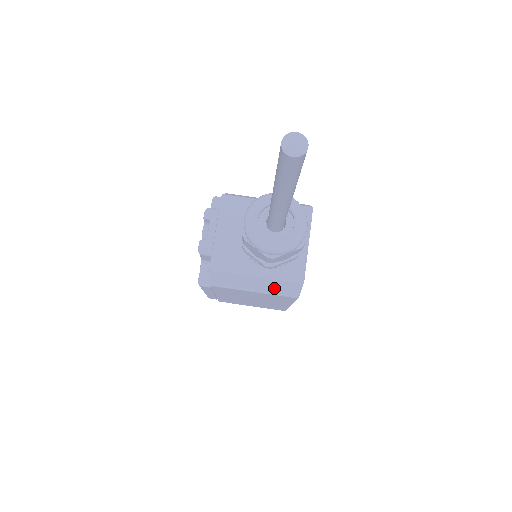
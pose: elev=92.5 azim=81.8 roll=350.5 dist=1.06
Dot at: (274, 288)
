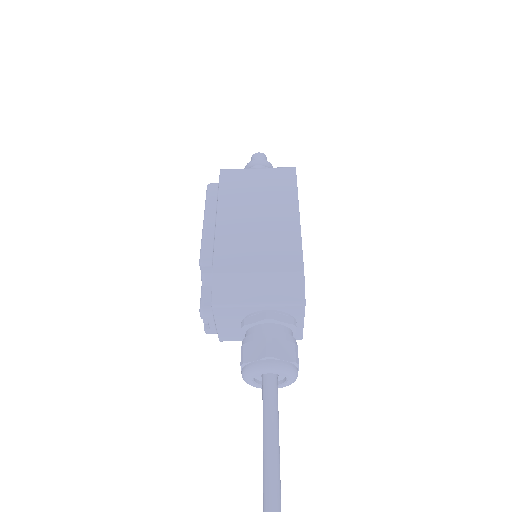
Dot at: occluded
